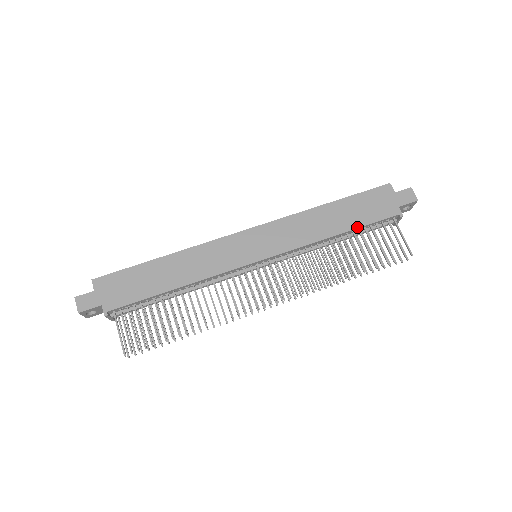
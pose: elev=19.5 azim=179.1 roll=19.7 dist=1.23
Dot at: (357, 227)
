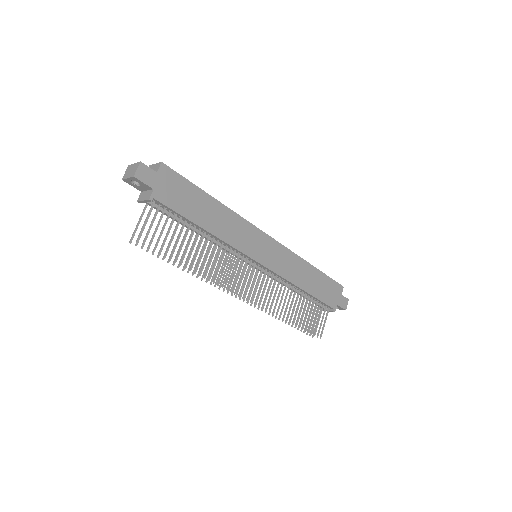
Dot at: (314, 296)
